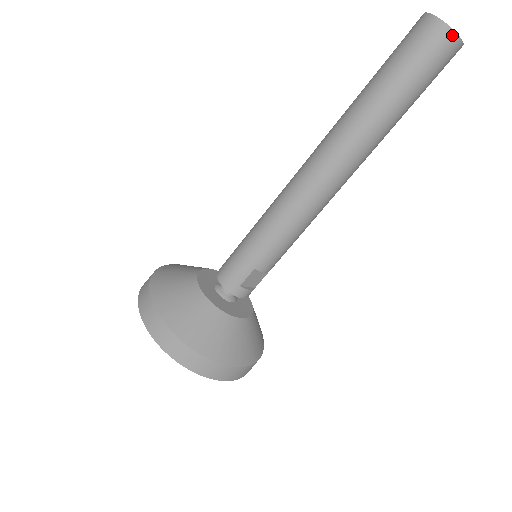
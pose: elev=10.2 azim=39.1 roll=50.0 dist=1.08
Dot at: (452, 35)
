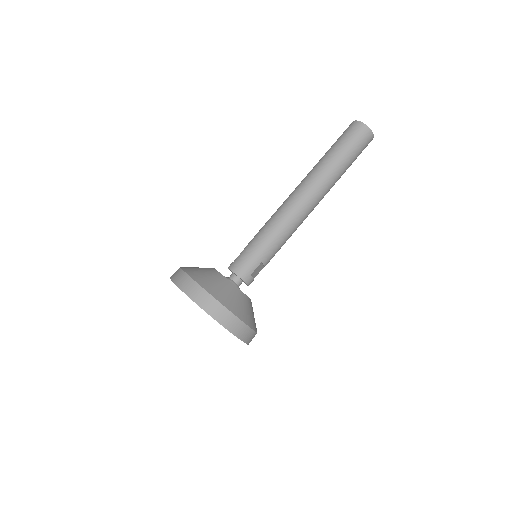
Dot at: (371, 134)
